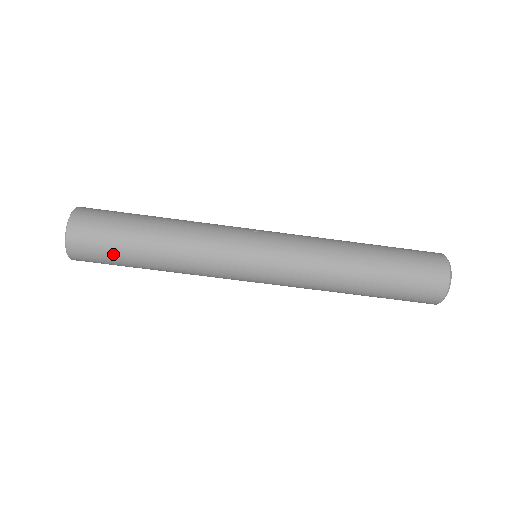
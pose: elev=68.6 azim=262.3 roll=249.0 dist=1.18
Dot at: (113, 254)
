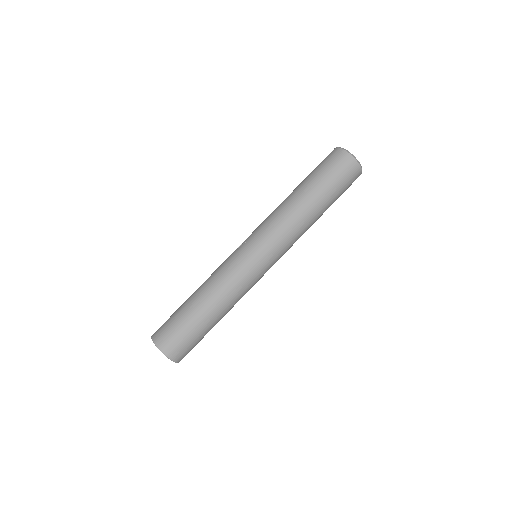
Dot at: (189, 332)
